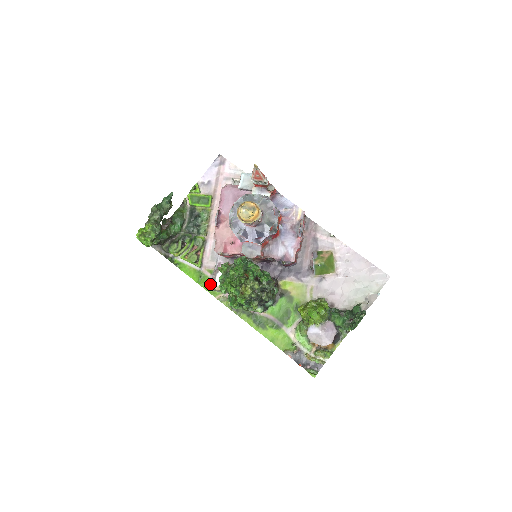
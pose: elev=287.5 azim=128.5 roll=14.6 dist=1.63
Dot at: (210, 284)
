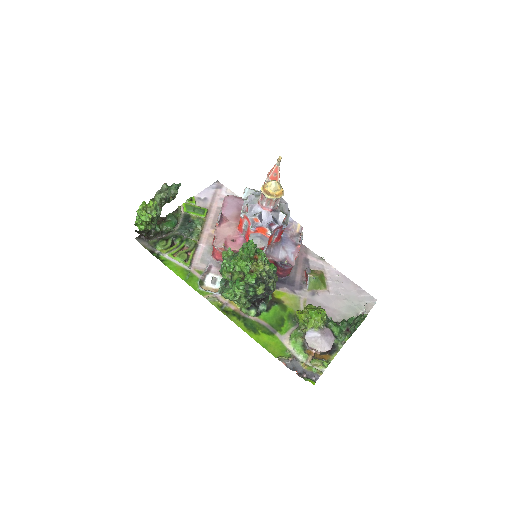
Dot at: (199, 282)
